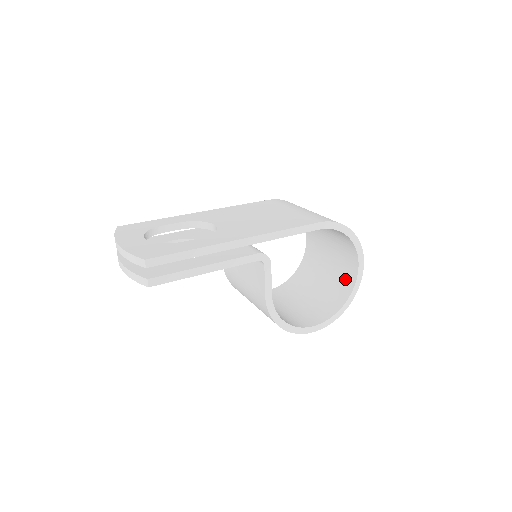
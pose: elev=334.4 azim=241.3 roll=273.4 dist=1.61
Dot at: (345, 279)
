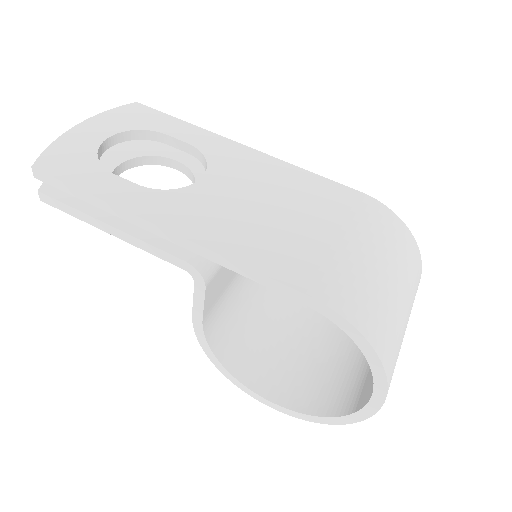
Dot at: (359, 391)
